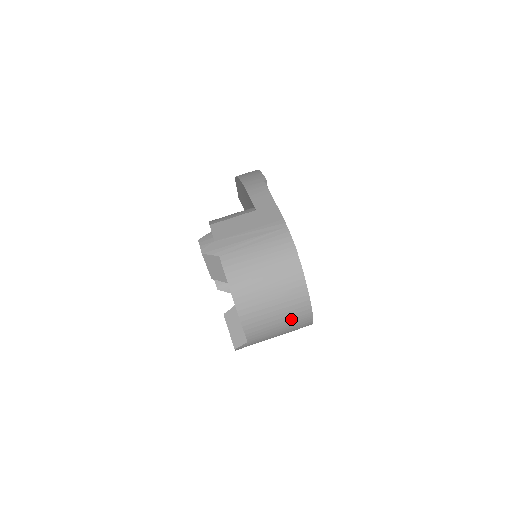
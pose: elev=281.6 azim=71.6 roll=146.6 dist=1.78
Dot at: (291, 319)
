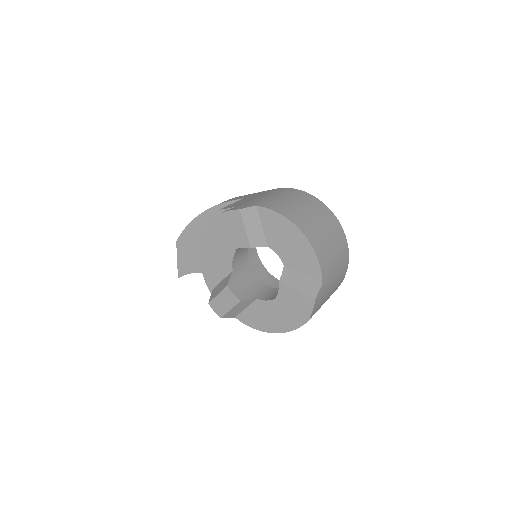
Dot at: (339, 249)
